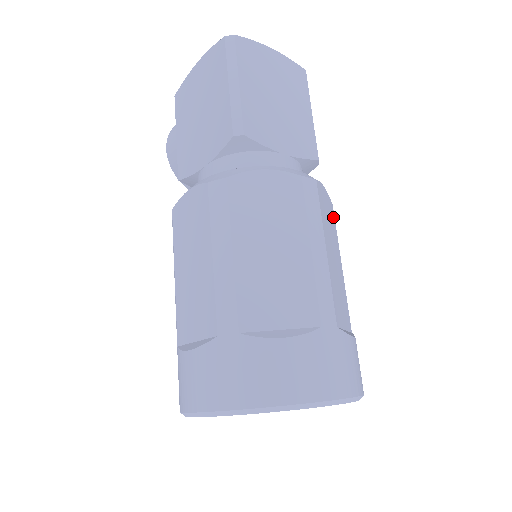
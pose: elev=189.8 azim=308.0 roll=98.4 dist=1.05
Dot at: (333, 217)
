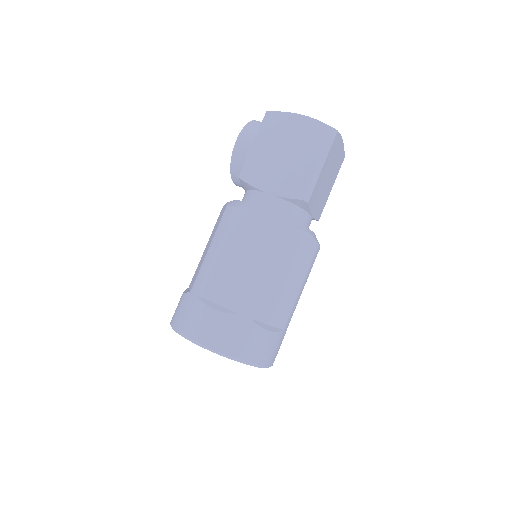
Dot at: occluded
